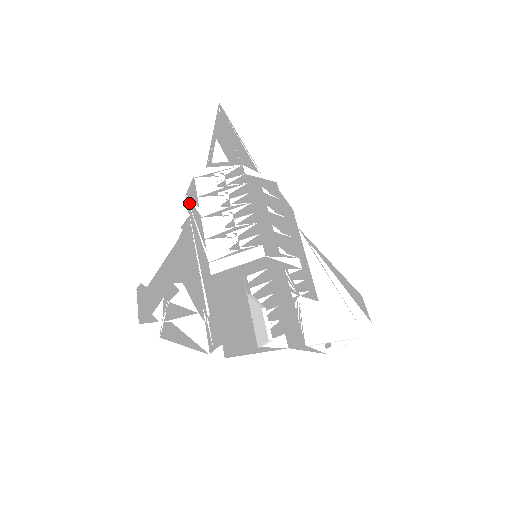
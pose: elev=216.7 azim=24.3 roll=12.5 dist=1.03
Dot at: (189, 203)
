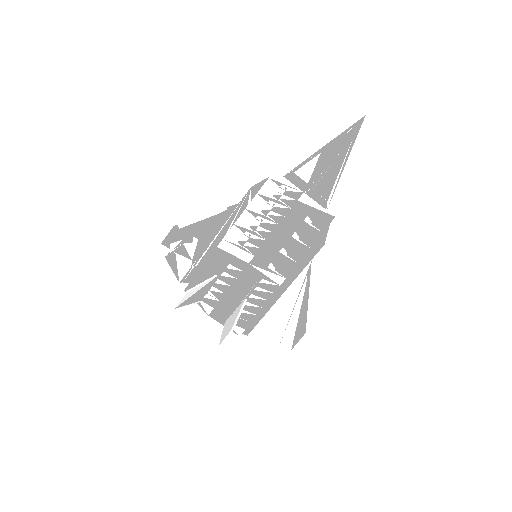
Dot at: (248, 194)
